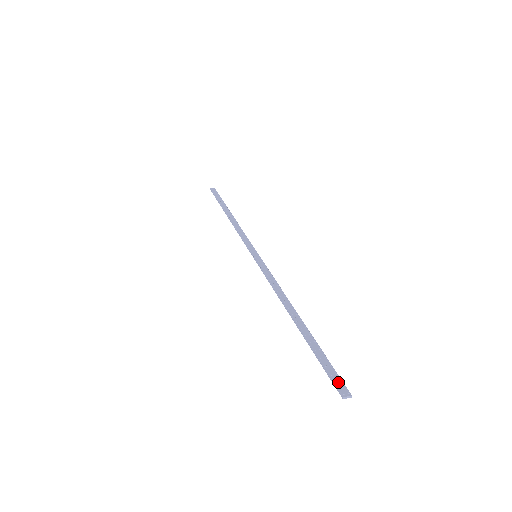
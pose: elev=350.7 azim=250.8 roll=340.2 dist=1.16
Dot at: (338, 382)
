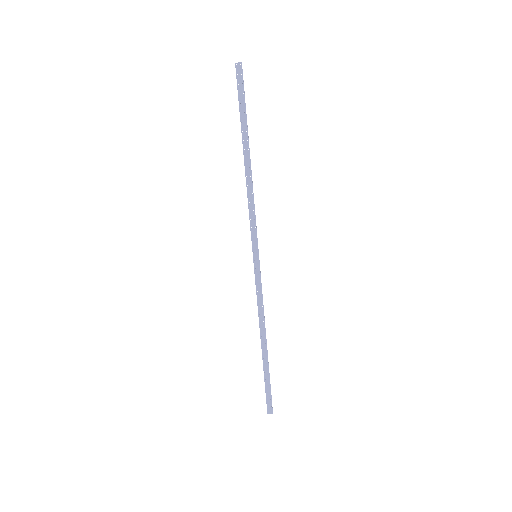
Dot at: (239, 77)
